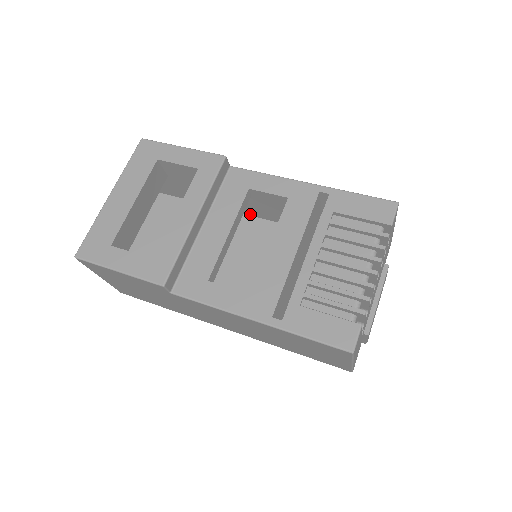
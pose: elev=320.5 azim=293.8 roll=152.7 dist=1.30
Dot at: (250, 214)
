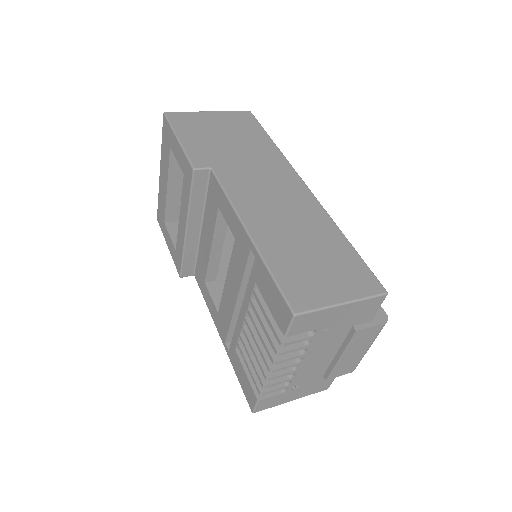
Dot at: occluded
